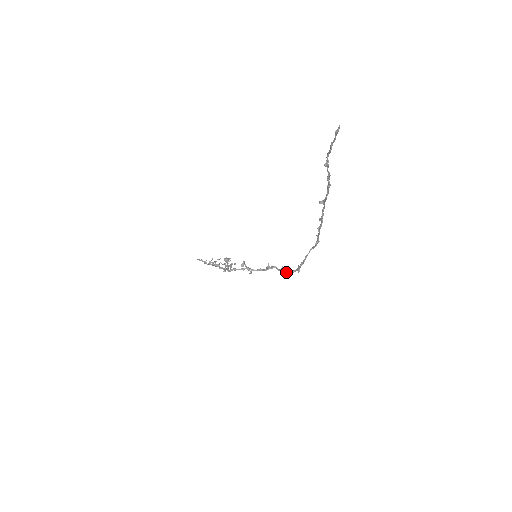
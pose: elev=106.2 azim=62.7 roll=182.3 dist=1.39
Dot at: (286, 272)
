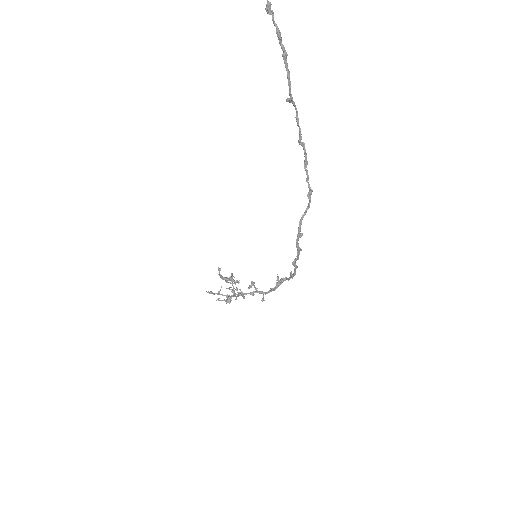
Dot at: (292, 274)
